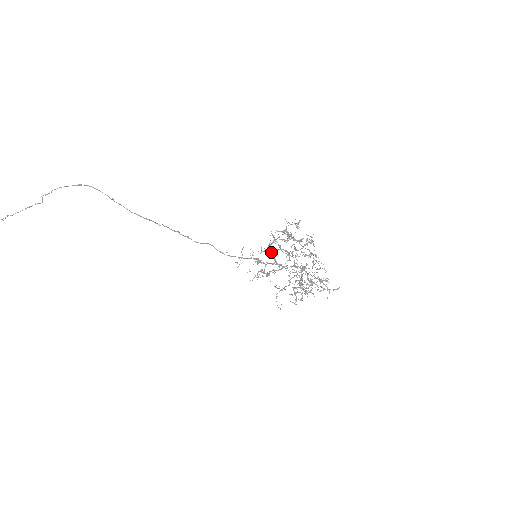
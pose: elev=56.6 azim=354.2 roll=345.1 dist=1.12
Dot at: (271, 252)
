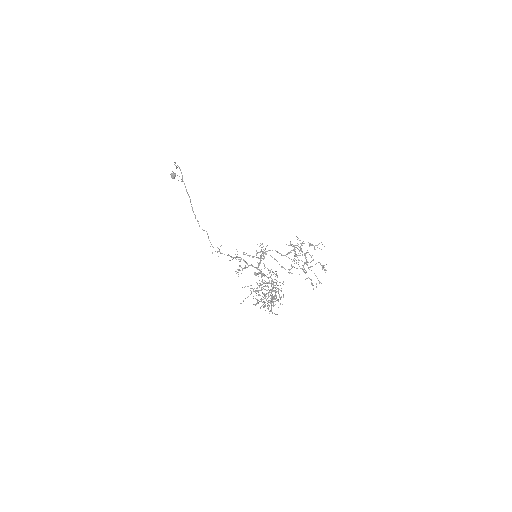
Dot at: (258, 258)
